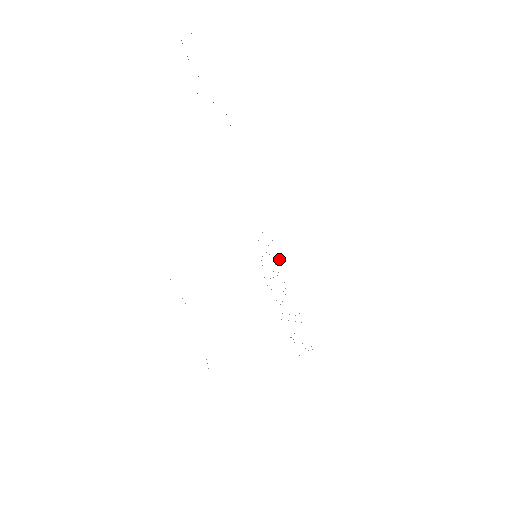
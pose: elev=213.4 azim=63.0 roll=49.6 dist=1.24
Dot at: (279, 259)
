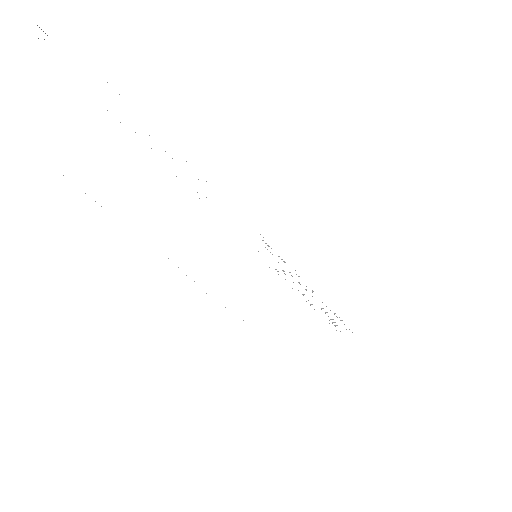
Dot at: occluded
